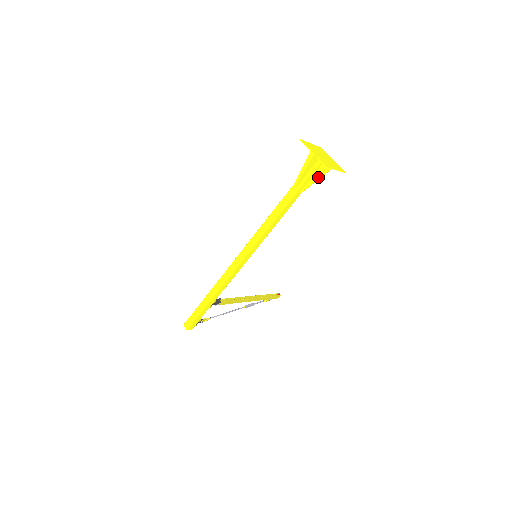
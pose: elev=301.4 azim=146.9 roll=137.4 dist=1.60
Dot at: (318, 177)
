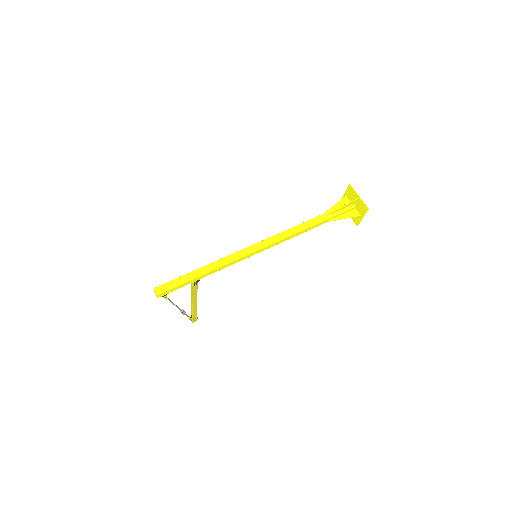
Dot at: (347, 216)
